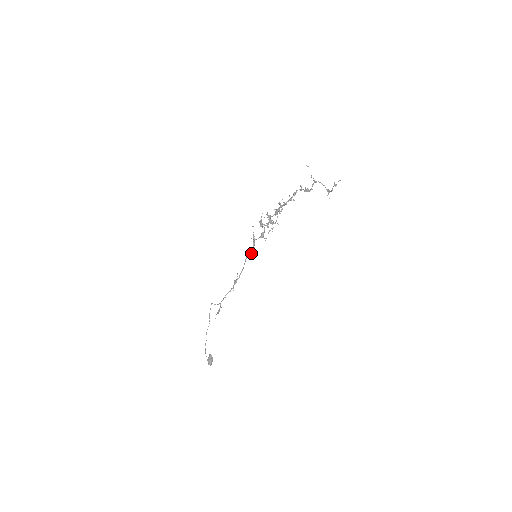
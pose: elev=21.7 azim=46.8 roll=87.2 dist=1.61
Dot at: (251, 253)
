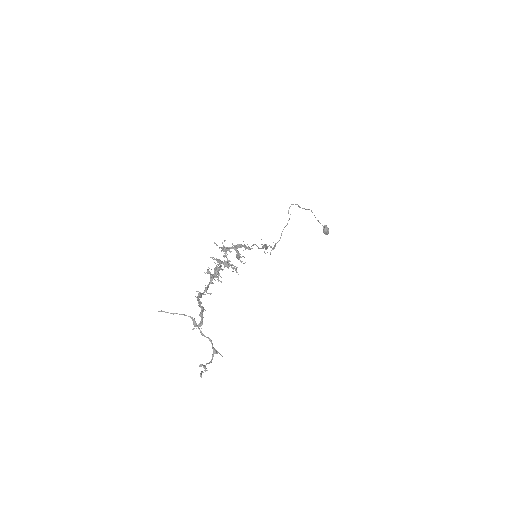
Dot at: occluded
